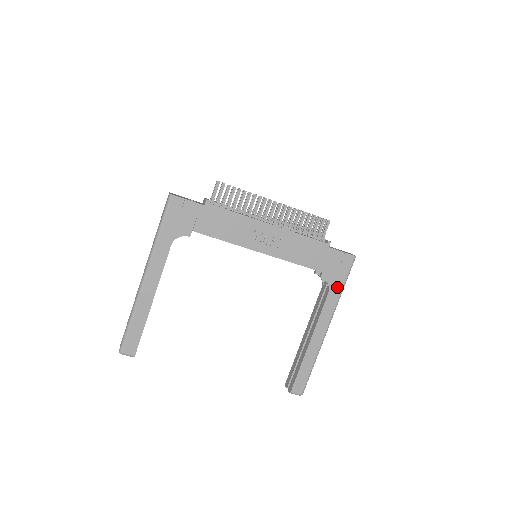
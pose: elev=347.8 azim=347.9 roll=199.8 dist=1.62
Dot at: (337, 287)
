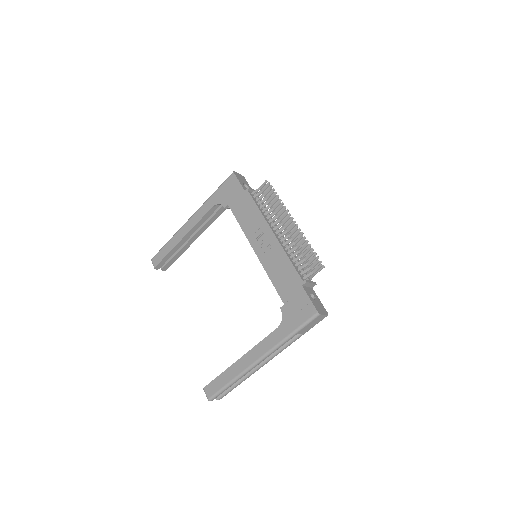
Dot at: (287, 328)
